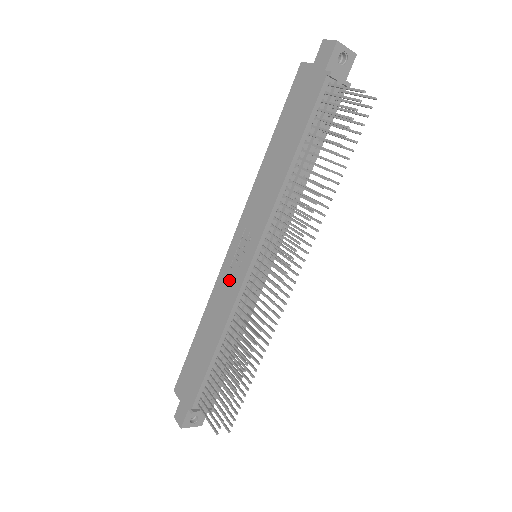
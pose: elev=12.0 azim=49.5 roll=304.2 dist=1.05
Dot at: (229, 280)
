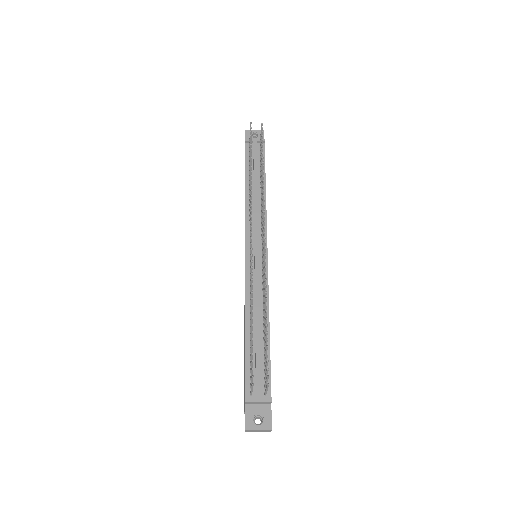
Dot at: occluded
